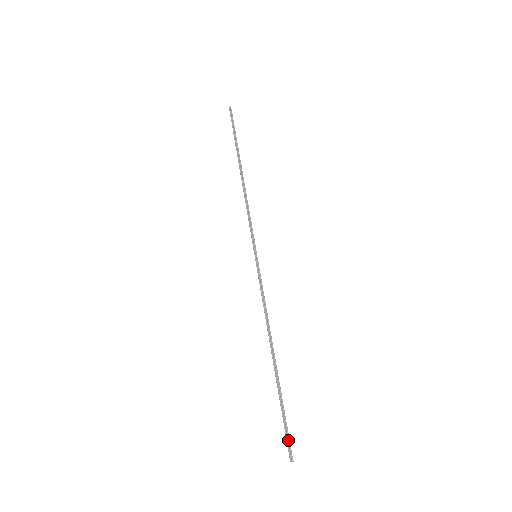
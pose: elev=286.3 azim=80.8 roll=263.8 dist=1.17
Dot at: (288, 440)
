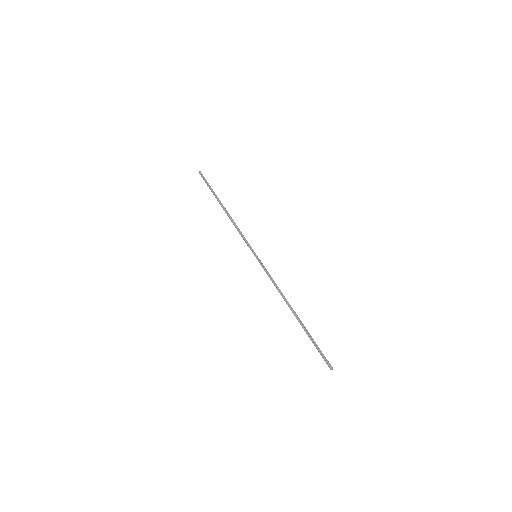
Dot at: (324, 357)
